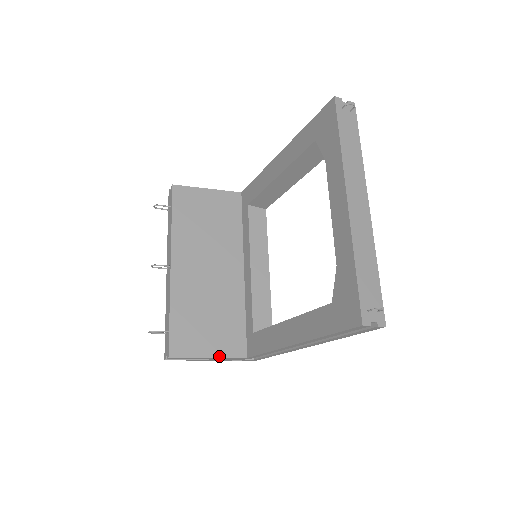
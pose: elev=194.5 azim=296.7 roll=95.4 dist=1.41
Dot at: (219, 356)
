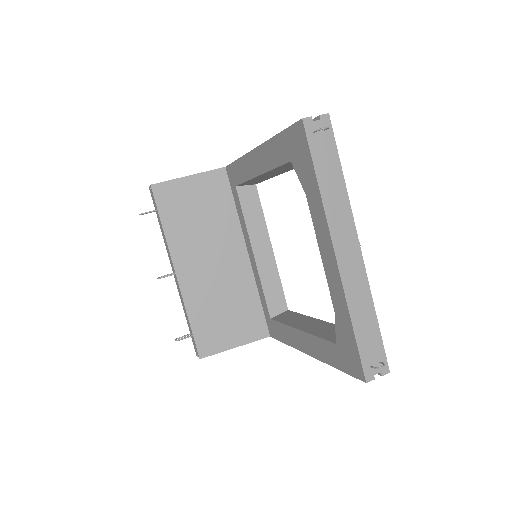
Dot at: (244, 343)
